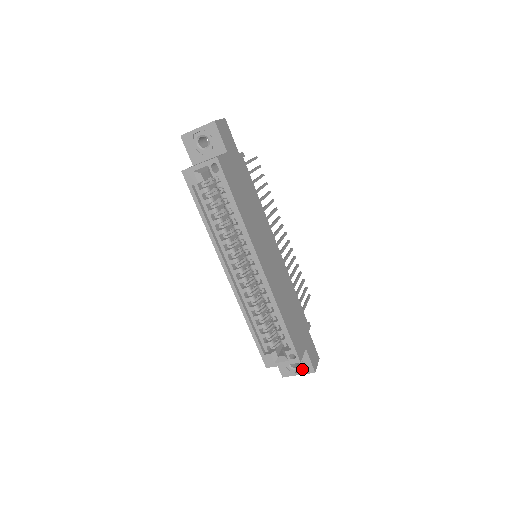
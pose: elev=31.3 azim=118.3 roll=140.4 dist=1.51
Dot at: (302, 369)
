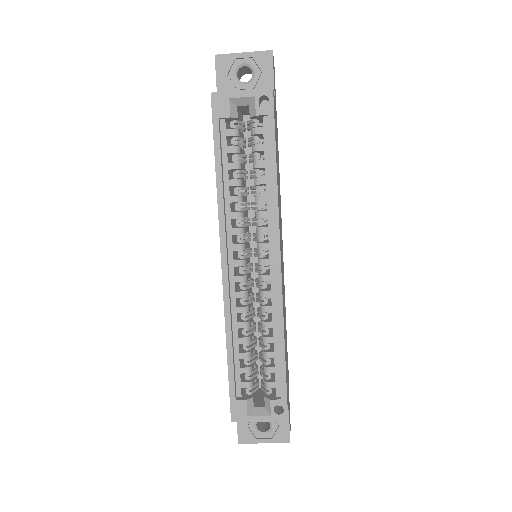
Dot at: (272, 435)
